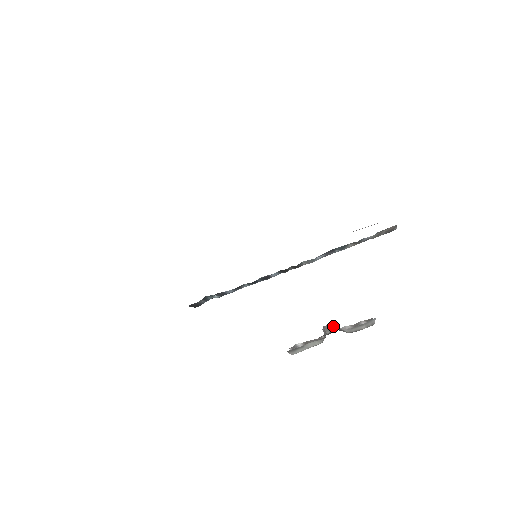
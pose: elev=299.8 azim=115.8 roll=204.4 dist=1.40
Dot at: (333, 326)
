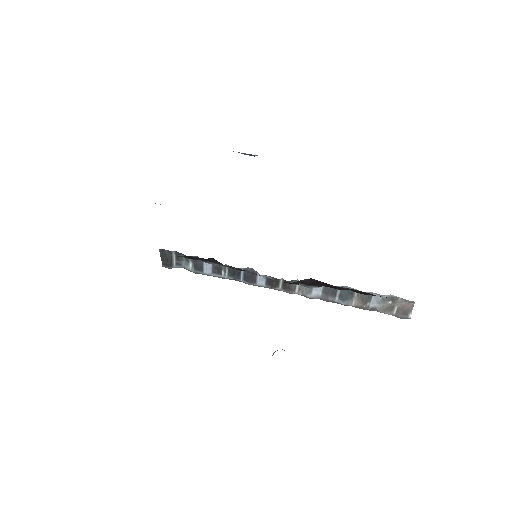
Dot at: occluded
